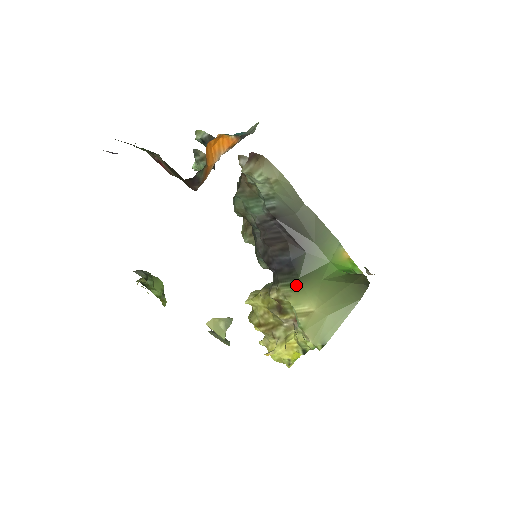
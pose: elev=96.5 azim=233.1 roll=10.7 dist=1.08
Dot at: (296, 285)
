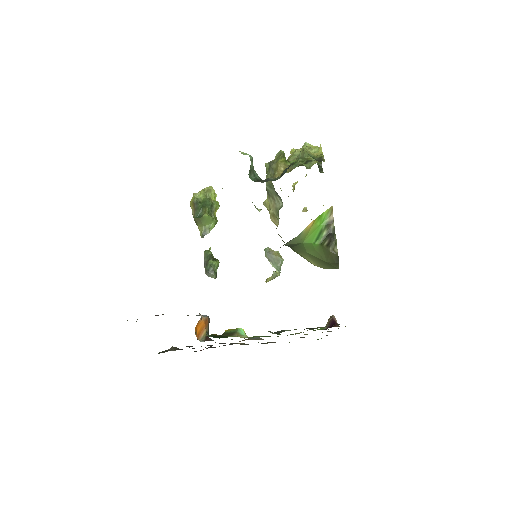
Dot at: occluded
